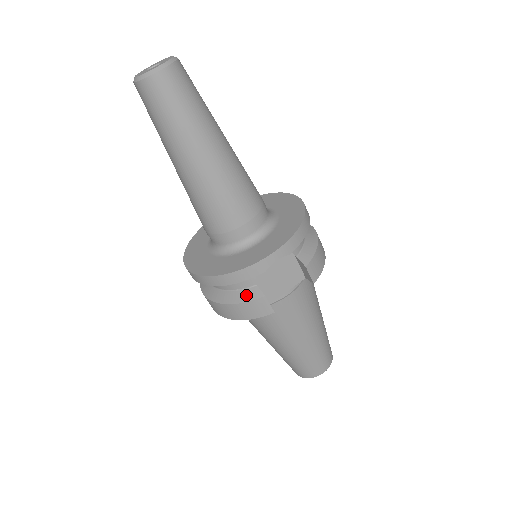
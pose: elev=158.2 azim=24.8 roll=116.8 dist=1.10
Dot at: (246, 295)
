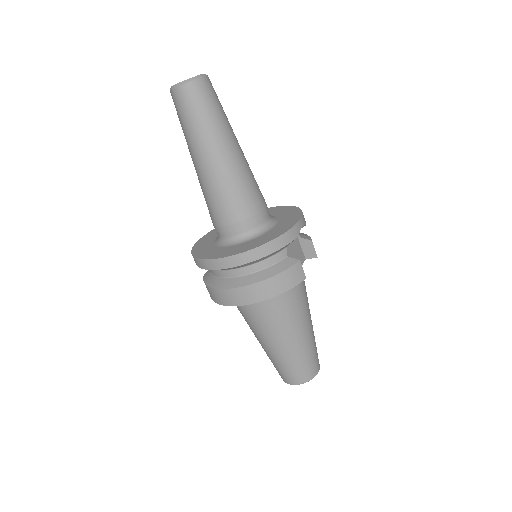
Dot at: (283, 265)
